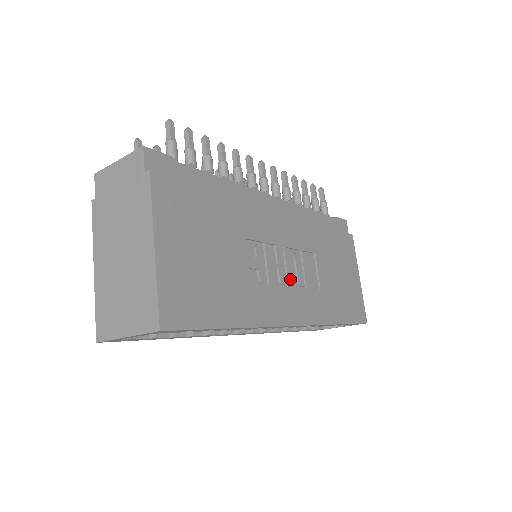
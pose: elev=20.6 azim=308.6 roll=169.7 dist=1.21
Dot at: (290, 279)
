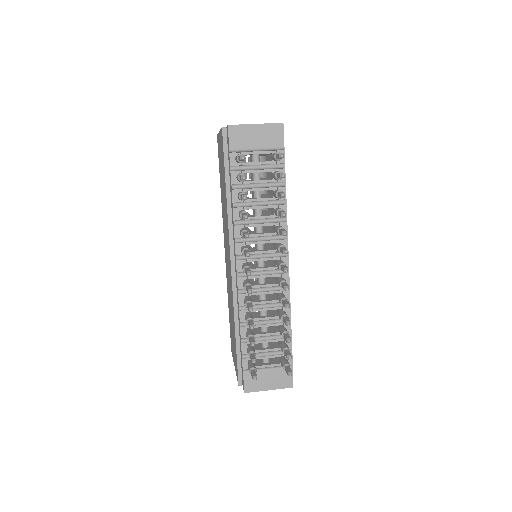
Dot at: occluded
